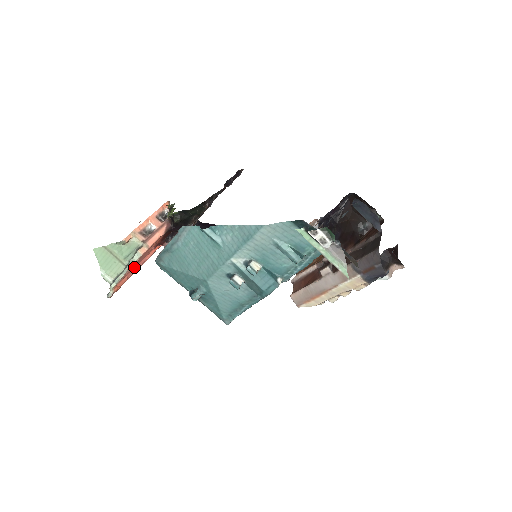
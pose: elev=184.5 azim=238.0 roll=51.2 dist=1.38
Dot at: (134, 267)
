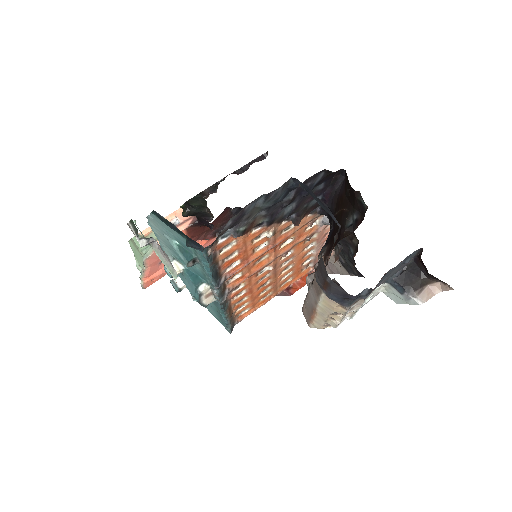
Dot at: occluded
